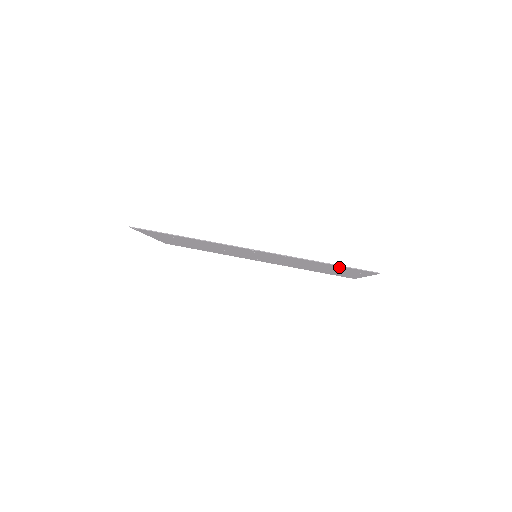
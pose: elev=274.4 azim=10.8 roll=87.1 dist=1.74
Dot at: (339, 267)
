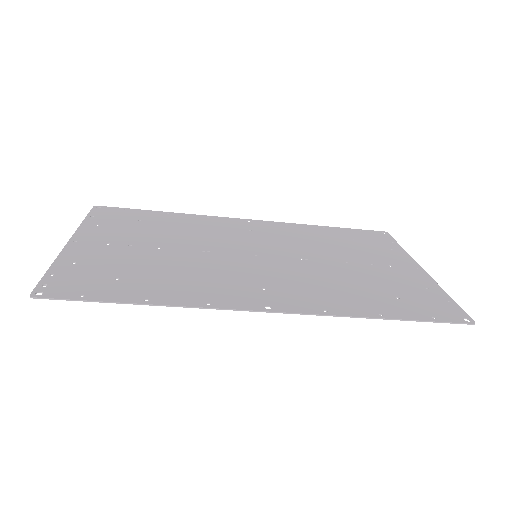
Dot at: (406, 307)
